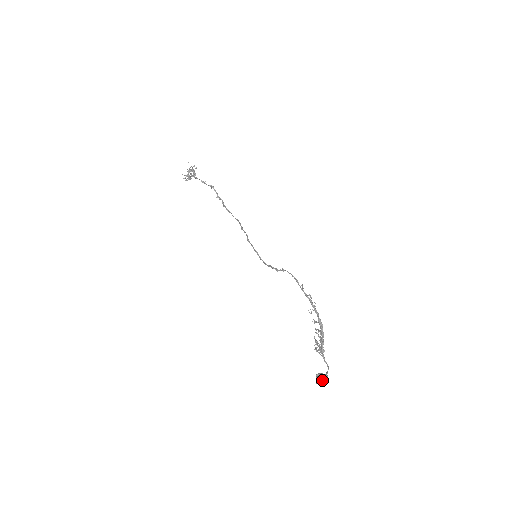
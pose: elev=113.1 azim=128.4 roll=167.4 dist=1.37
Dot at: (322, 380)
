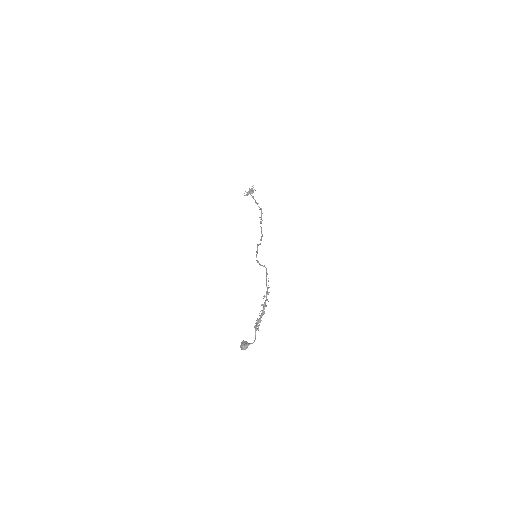
Dot at: (244, 344)
